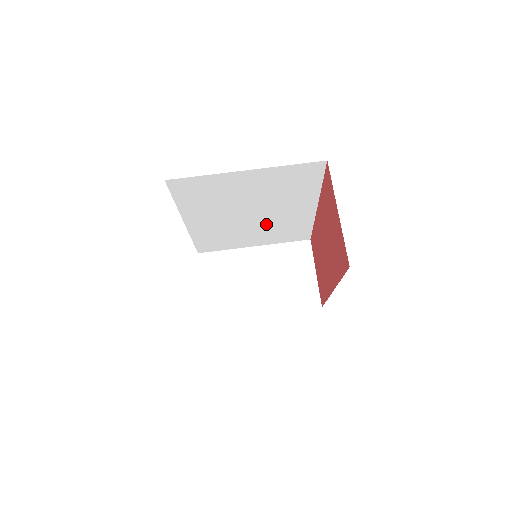
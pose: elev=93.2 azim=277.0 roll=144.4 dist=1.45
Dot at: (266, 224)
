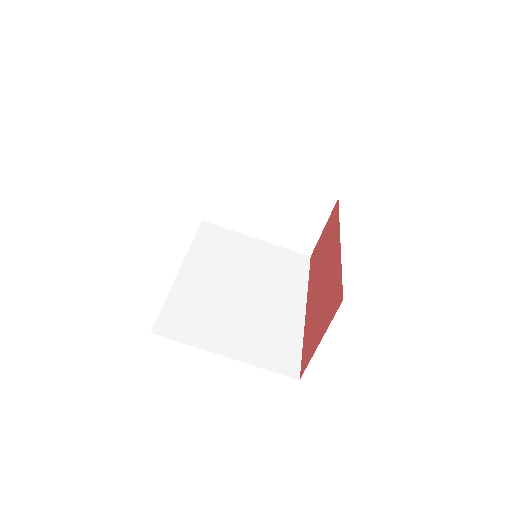
Dot at: occluded
